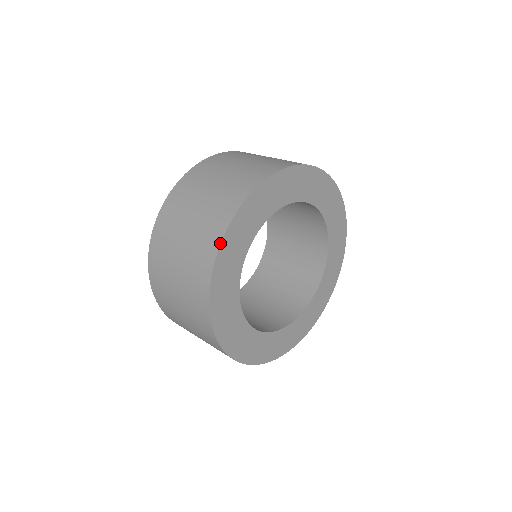
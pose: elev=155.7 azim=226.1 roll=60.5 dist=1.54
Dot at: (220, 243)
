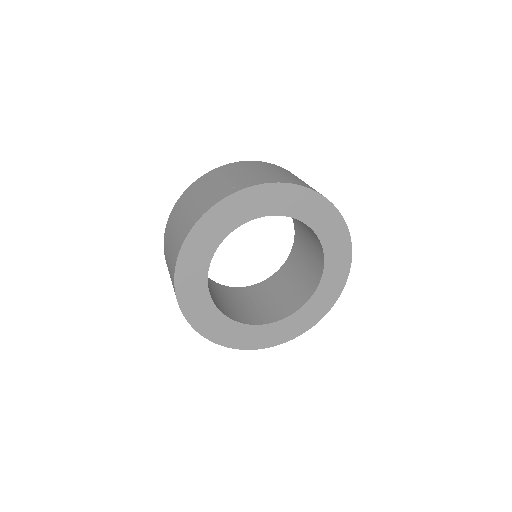
Dot at: (241, 189)
